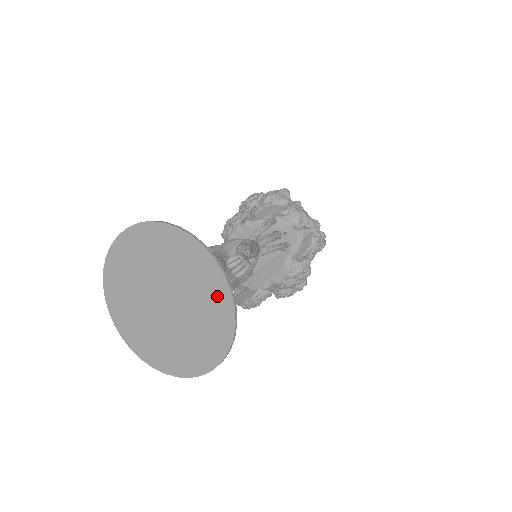
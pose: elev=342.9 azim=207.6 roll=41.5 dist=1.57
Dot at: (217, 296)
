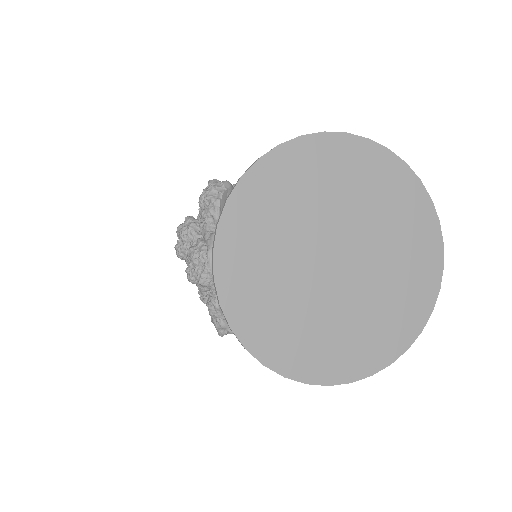
Dot at: (382, 173)
